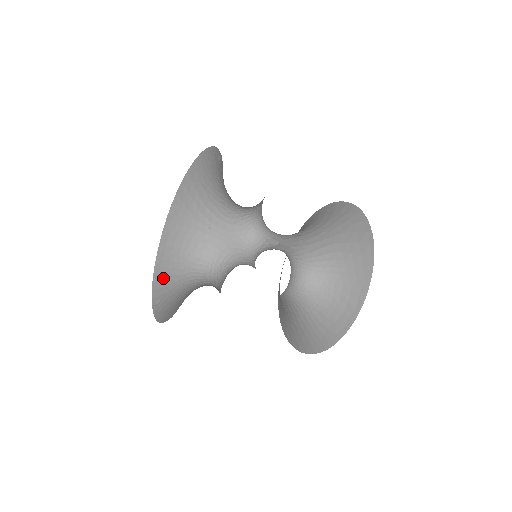
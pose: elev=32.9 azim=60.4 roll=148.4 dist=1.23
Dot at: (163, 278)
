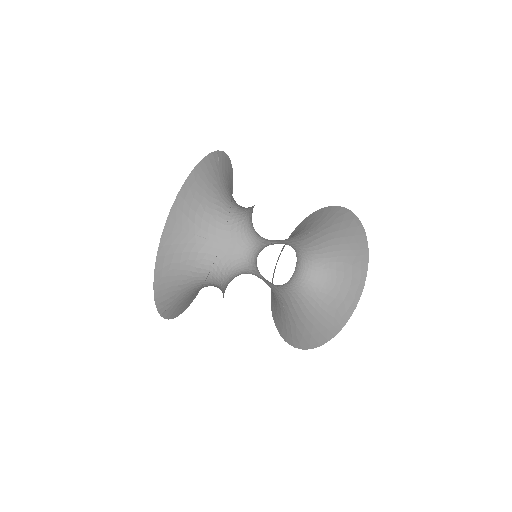
Dot at: (166, 292)
